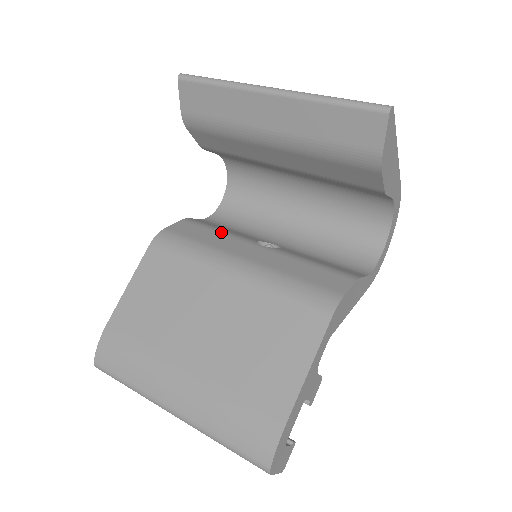
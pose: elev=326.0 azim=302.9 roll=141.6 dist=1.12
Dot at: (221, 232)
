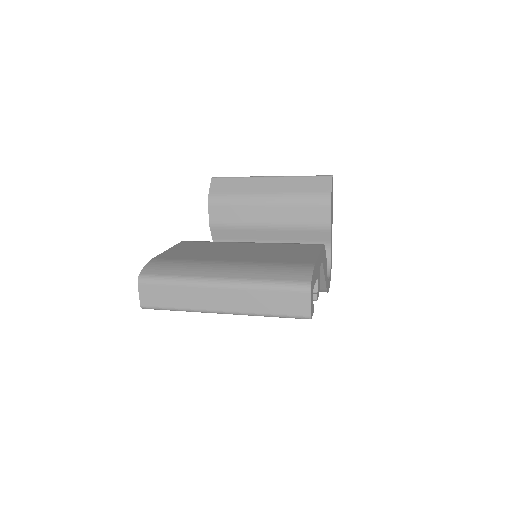
Dot at: occluded
